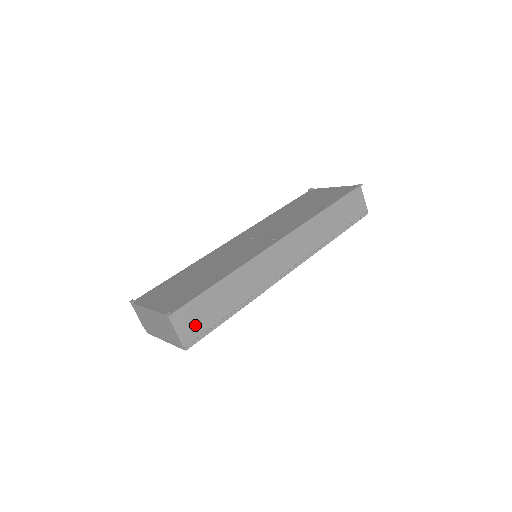
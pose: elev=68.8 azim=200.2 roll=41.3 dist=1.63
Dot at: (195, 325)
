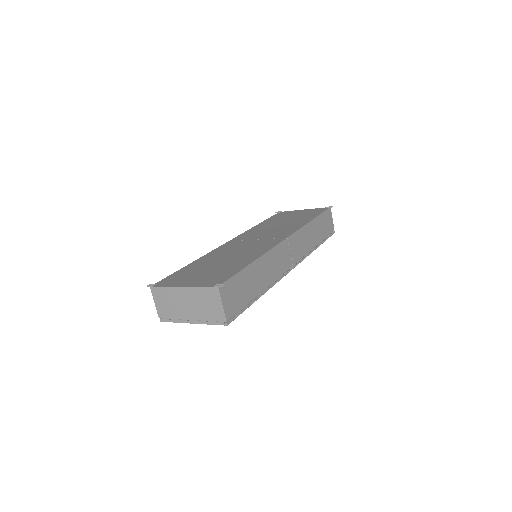
Dot at: (234, 301)
